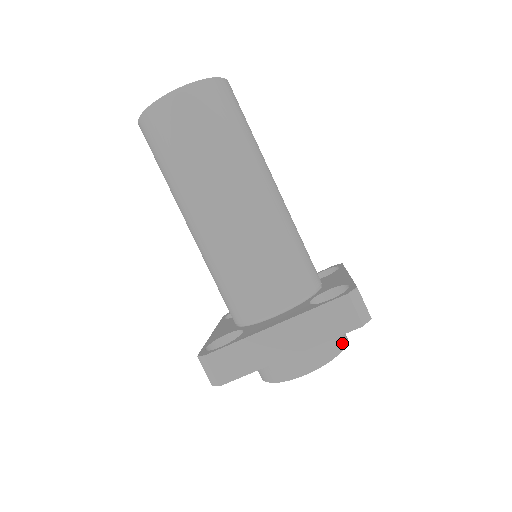
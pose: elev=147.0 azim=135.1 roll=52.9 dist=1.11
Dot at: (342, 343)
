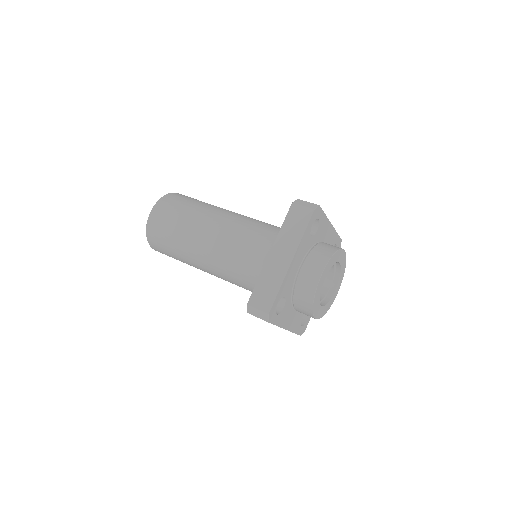
Dot at: (335, 248)
